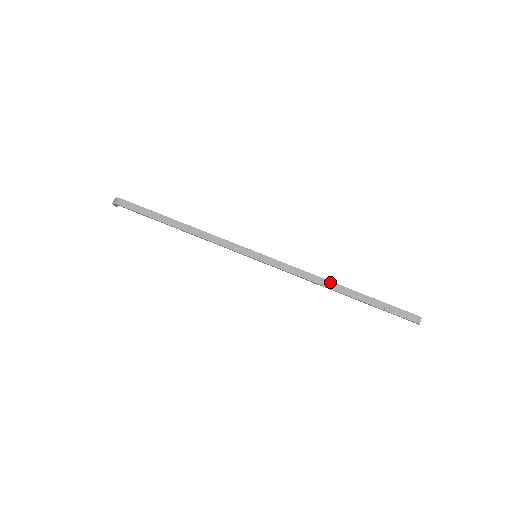
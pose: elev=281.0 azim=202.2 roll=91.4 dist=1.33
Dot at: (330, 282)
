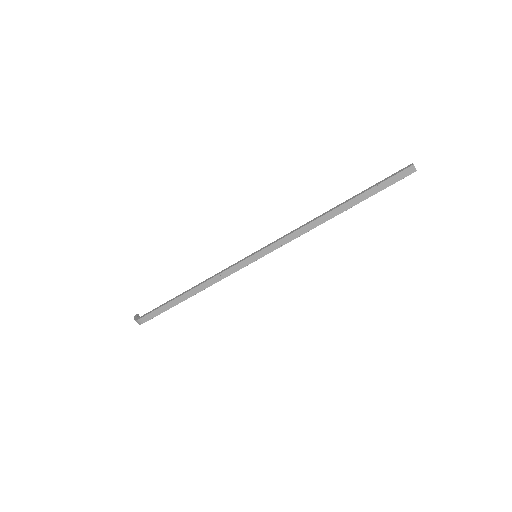
Dot at: (322, 217)
